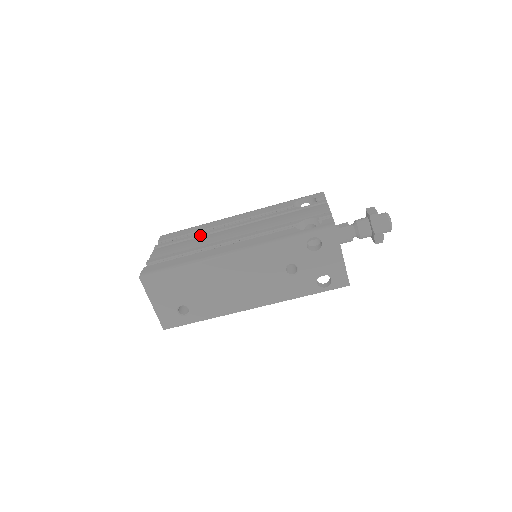
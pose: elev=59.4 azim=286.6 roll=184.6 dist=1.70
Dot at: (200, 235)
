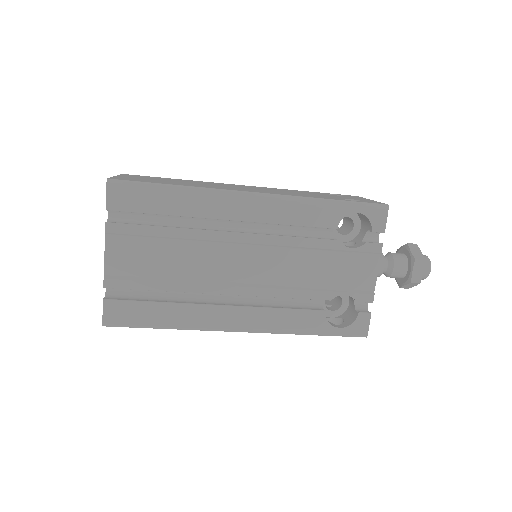
Dot at: (187, 239)
